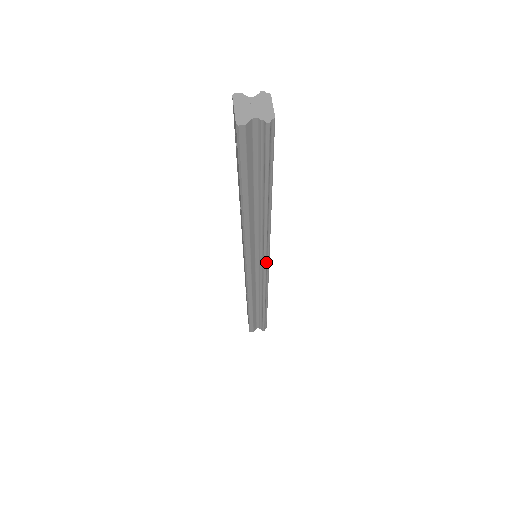
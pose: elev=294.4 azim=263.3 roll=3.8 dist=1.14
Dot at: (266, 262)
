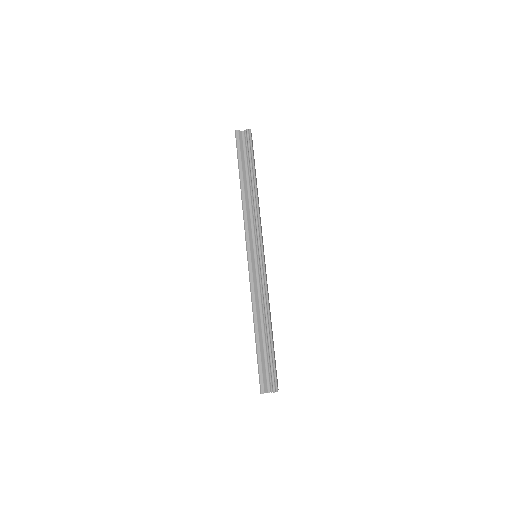
Dot at: occluded
